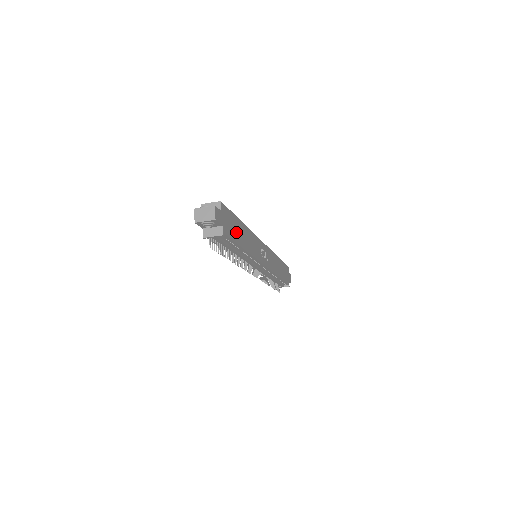
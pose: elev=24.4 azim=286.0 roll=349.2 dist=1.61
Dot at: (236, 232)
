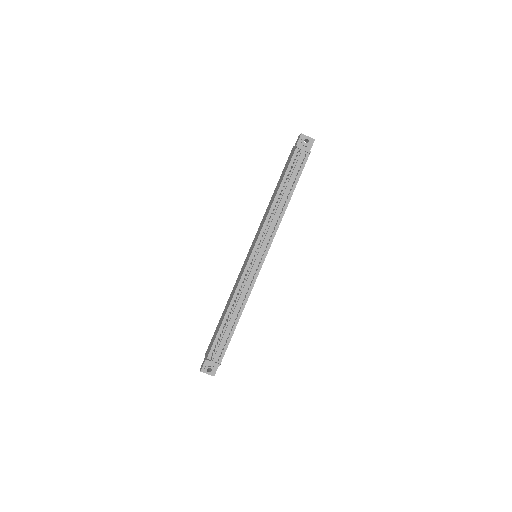
Dot at: occluded
